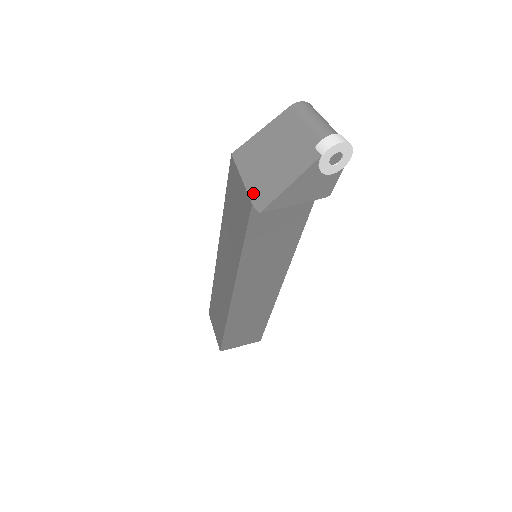
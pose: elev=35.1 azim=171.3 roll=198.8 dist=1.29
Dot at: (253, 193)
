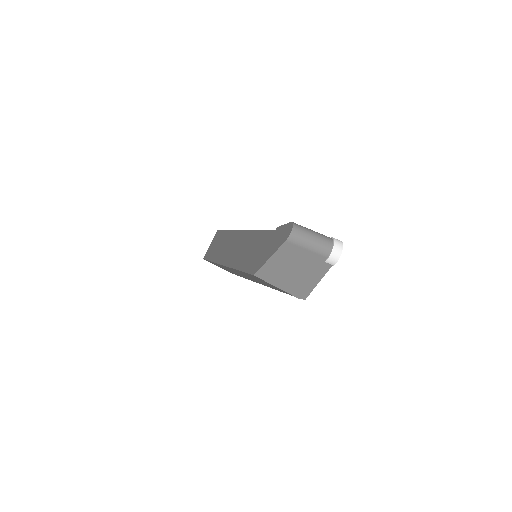
Dot at: (292, 292)
